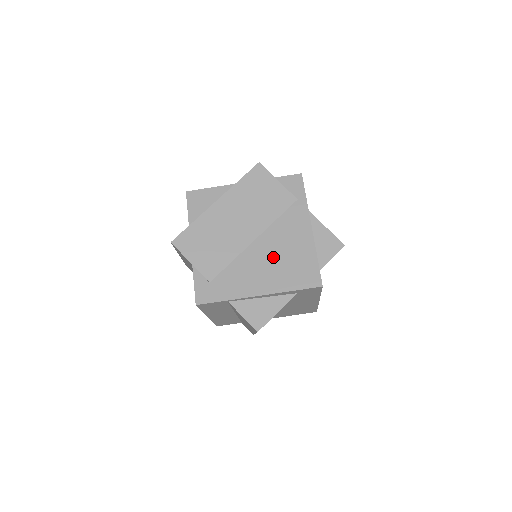
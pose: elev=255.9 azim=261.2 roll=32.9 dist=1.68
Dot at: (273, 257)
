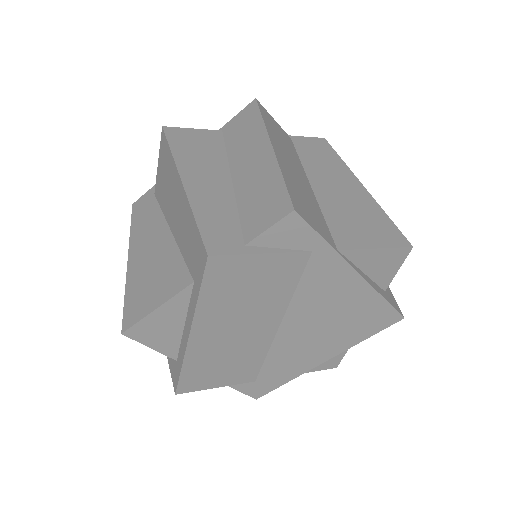
Dot at: (319, 327)
